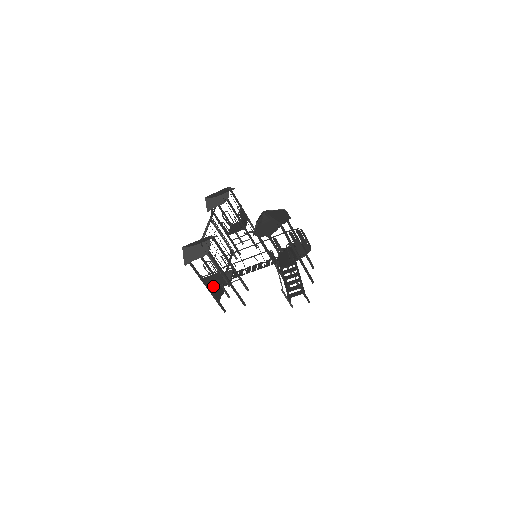
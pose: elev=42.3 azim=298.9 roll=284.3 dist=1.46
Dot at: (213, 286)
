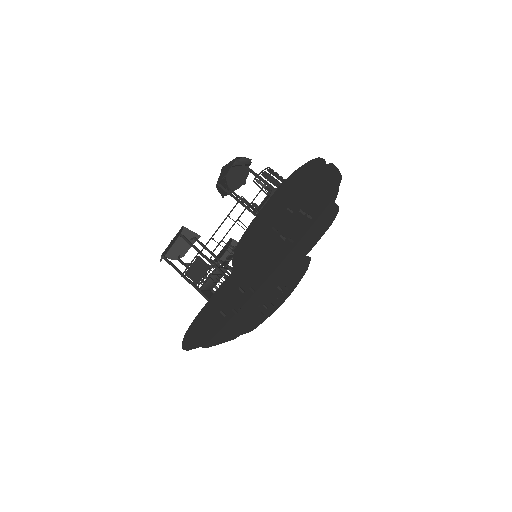
Dot at: (199, 280)
